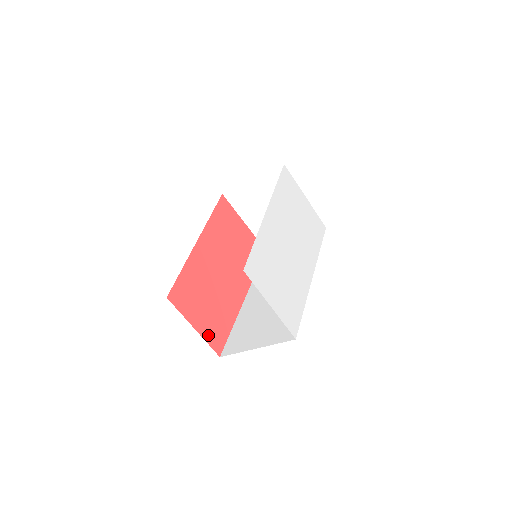
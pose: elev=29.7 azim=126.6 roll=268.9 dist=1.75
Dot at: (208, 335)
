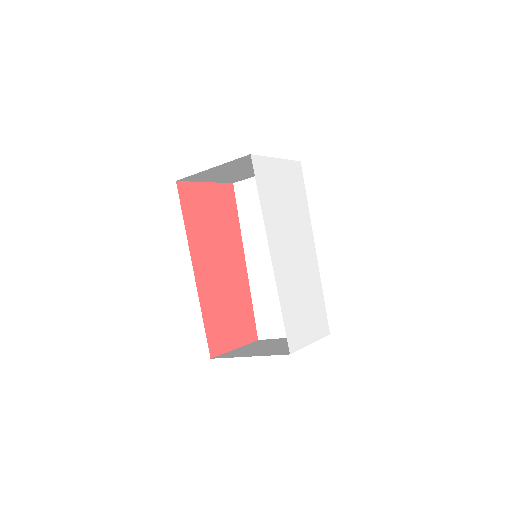
Dot at: (245, 338)
